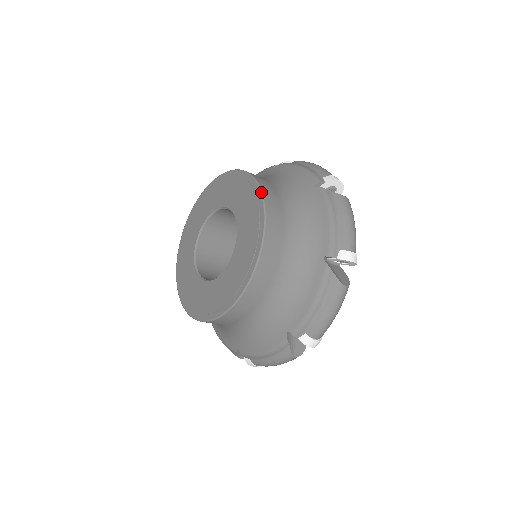
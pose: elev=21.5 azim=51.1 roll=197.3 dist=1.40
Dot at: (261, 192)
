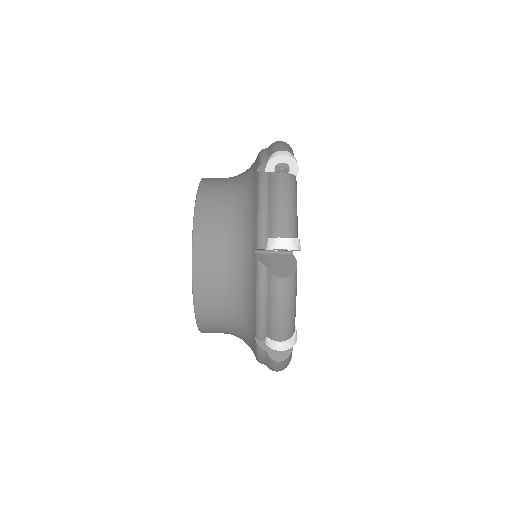
Dot at: occluded
